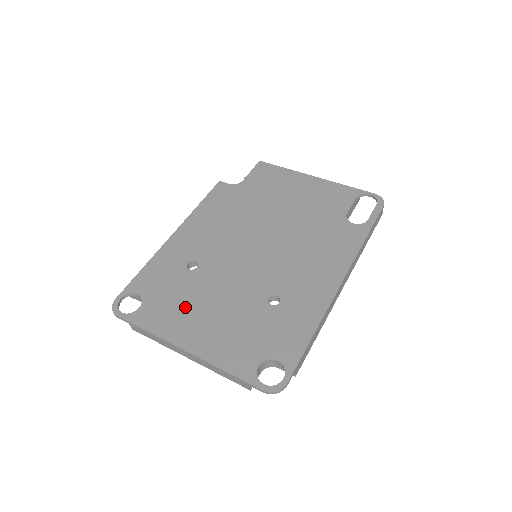
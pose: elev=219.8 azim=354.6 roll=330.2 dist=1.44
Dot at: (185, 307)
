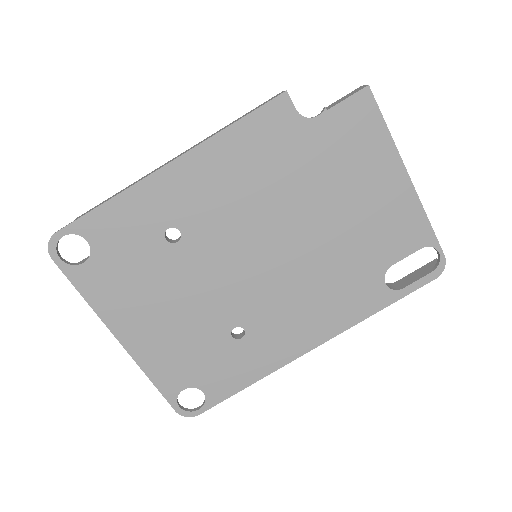
Dot at: (139, 291)
